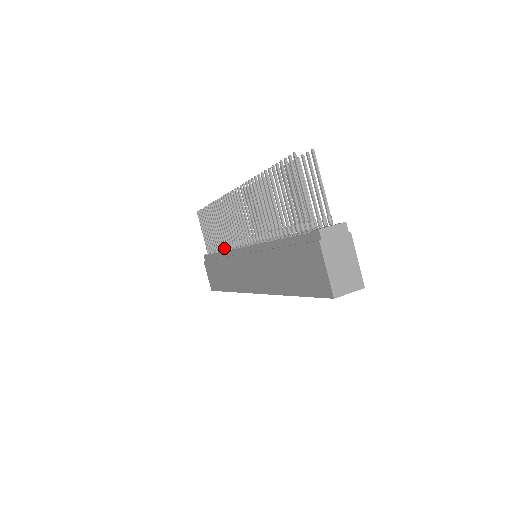
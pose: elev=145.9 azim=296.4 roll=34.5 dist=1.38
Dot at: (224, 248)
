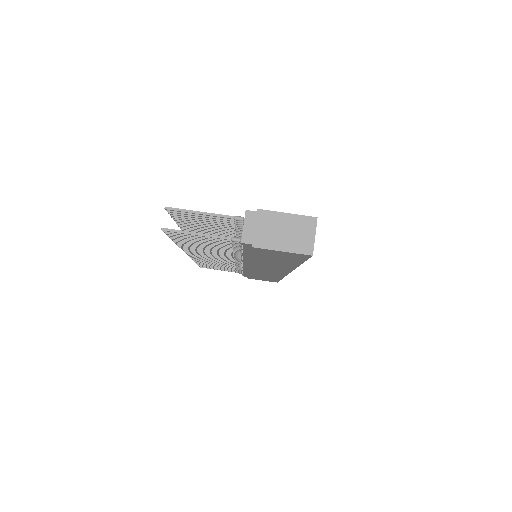
Dot at: occluded
